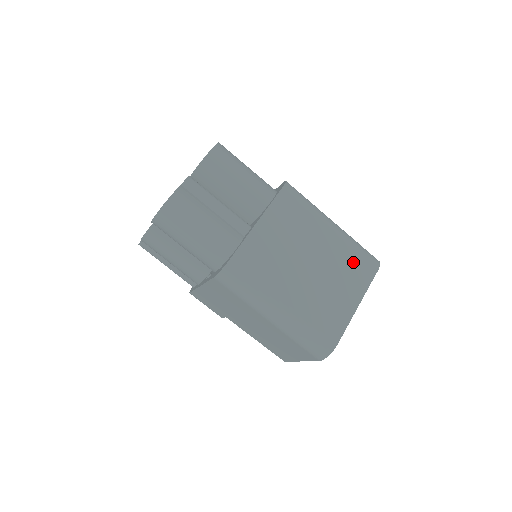
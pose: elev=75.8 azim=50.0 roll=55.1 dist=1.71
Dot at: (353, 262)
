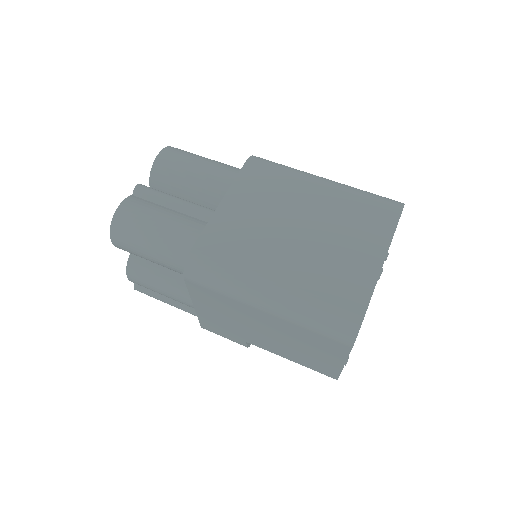
Dot at: (361, 211)
